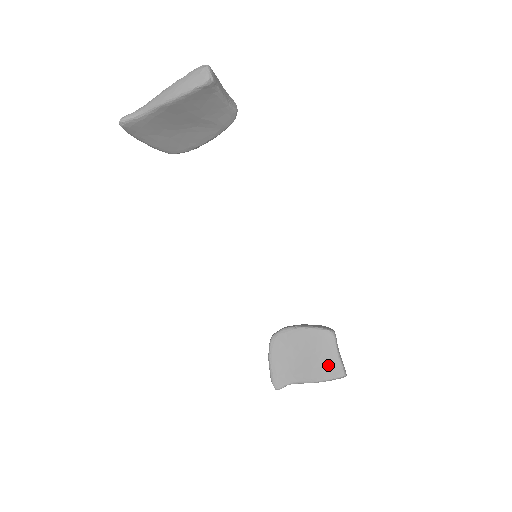
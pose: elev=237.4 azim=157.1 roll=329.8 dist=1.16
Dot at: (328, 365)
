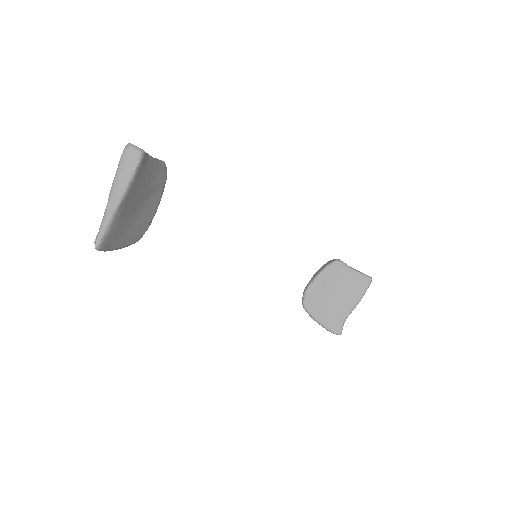
Dot at: (356, 283)
